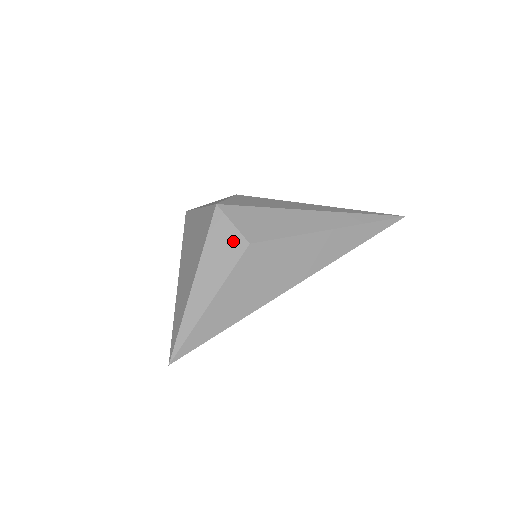
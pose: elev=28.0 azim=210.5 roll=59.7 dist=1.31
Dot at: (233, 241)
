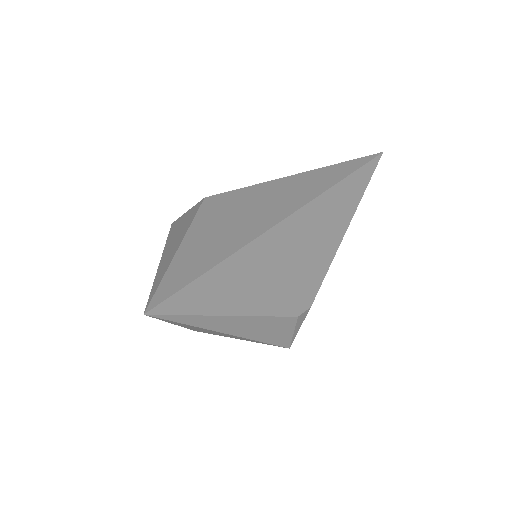
Dot at: (190, 212)
